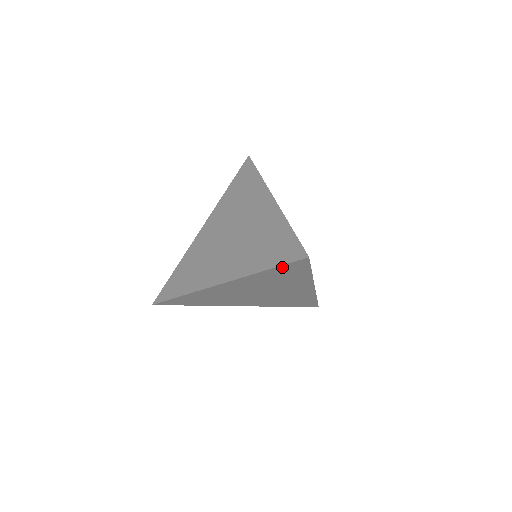
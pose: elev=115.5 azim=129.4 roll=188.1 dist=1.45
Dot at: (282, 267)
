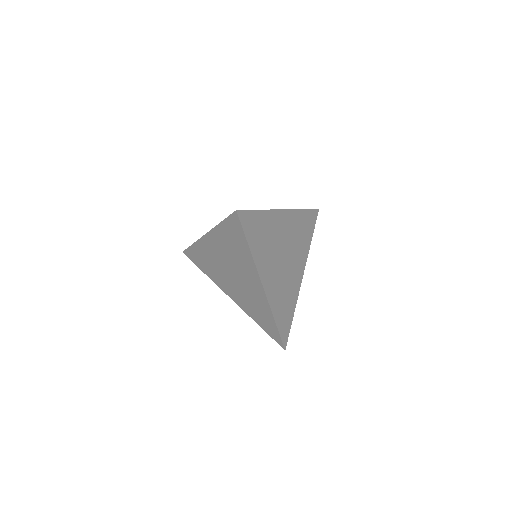
Dot at: (228, 222)
